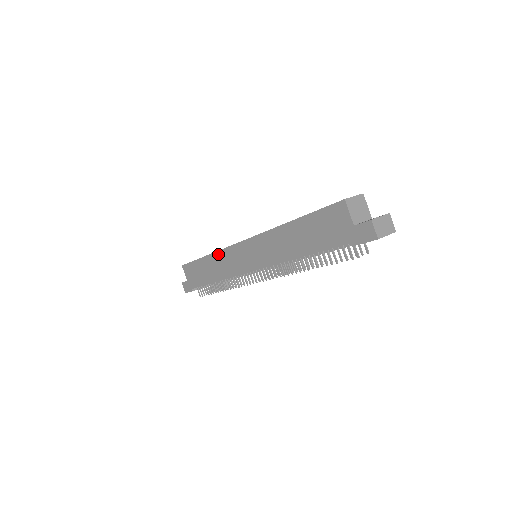
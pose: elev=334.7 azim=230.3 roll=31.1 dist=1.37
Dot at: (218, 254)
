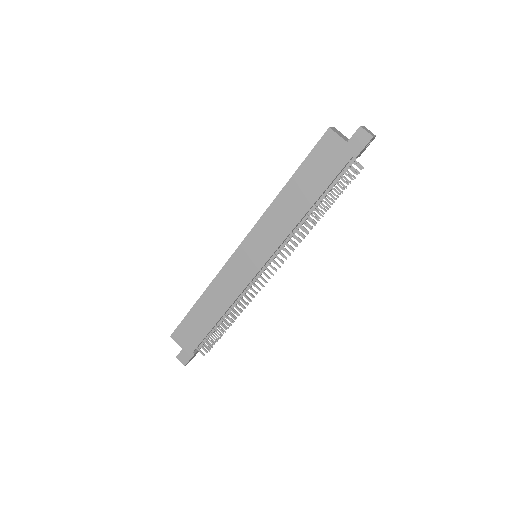
Dot at: (214, 283)
